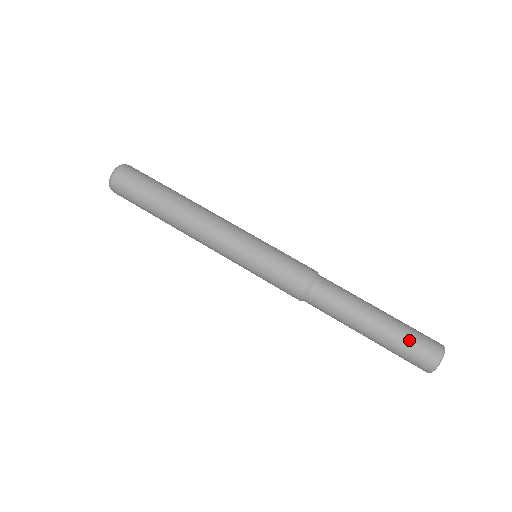
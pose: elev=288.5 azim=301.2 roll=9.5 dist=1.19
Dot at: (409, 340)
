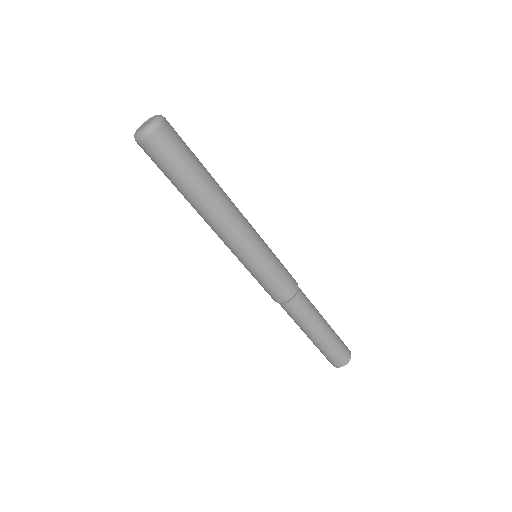
Dot at: (322, 353)
